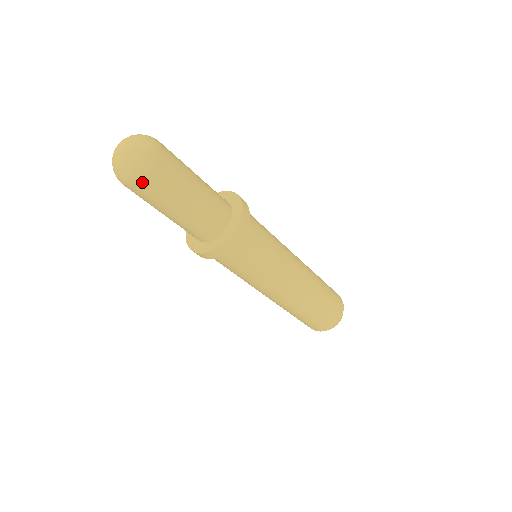
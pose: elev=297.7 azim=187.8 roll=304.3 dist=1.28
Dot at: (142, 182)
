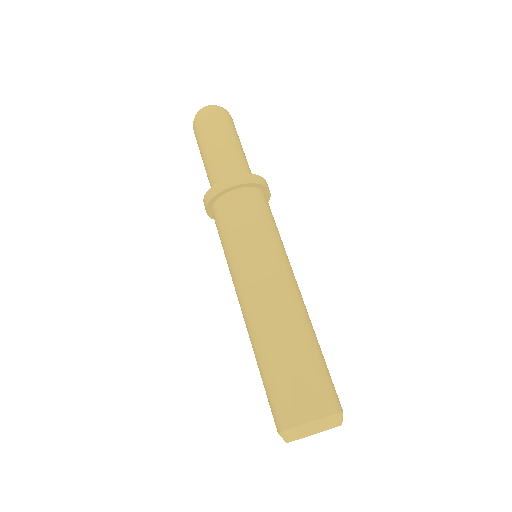
Dot at: (199, 119)
